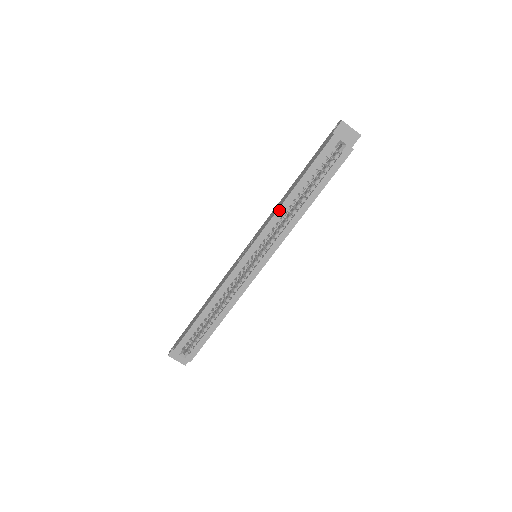
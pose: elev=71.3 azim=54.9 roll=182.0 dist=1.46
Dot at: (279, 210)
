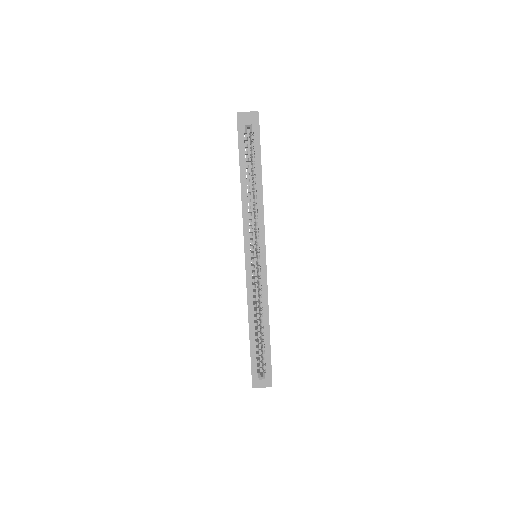
Dot at: (243, 207)
